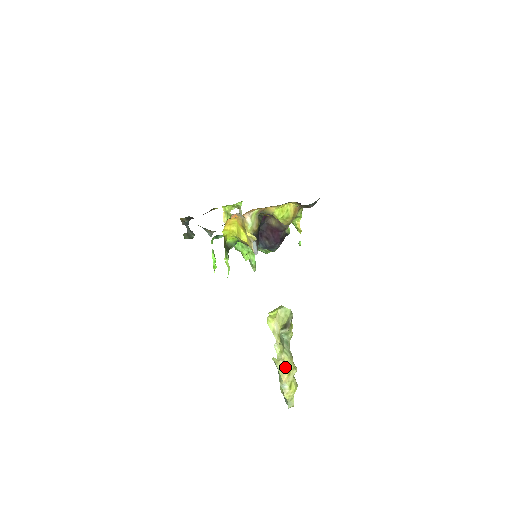
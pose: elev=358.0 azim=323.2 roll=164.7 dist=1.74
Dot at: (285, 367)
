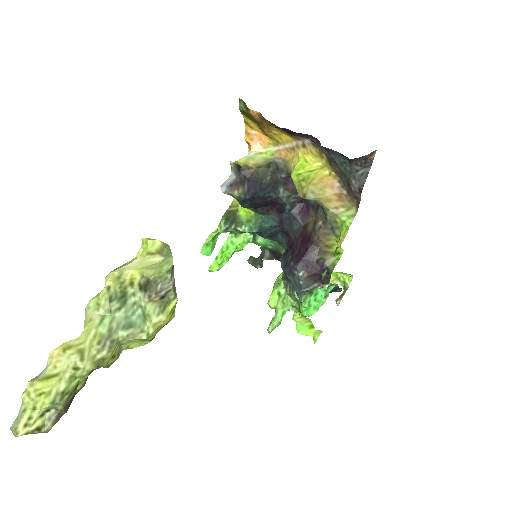
Dot at: (78, 338)
